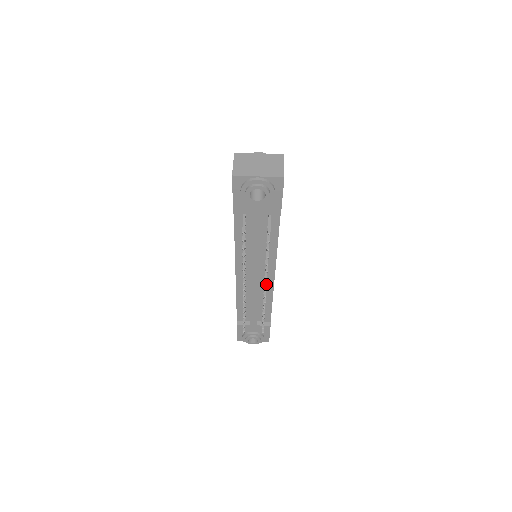
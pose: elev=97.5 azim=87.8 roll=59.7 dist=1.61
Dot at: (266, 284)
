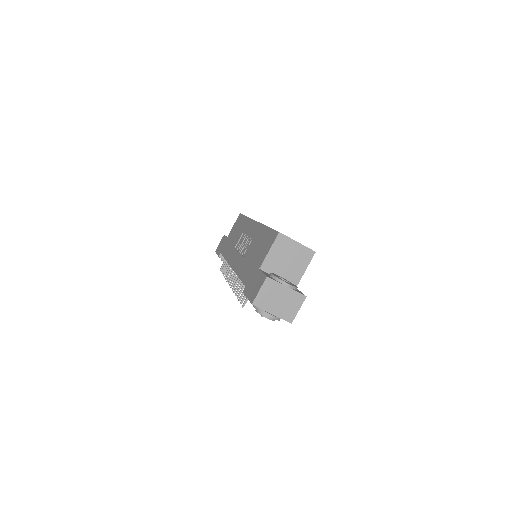
Dot at: occluded
